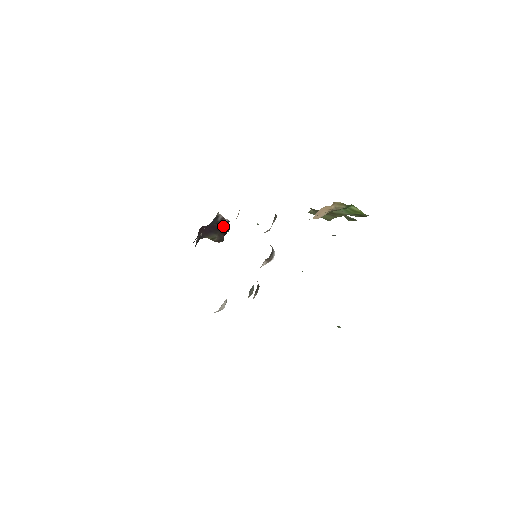
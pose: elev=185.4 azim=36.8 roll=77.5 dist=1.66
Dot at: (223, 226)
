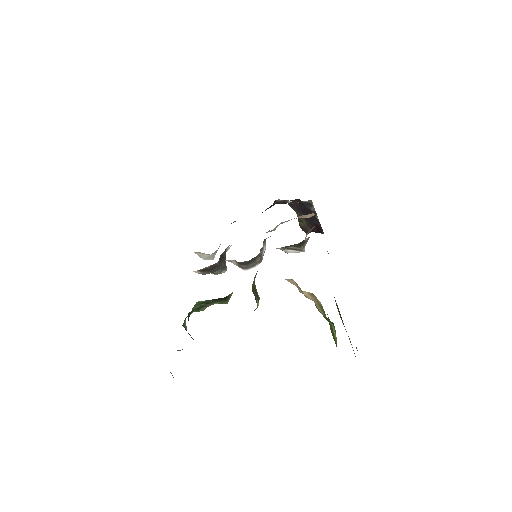
Dot at: (315, 221)
